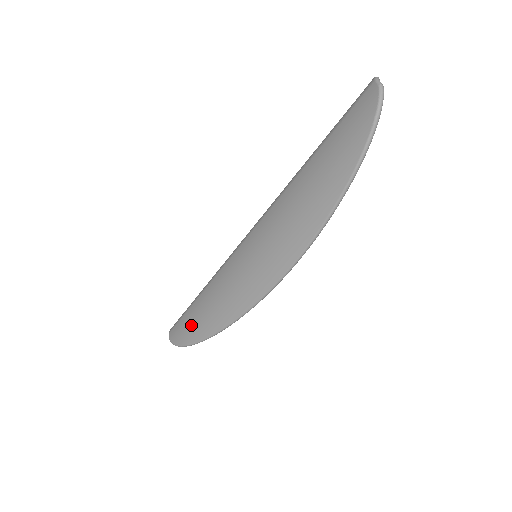
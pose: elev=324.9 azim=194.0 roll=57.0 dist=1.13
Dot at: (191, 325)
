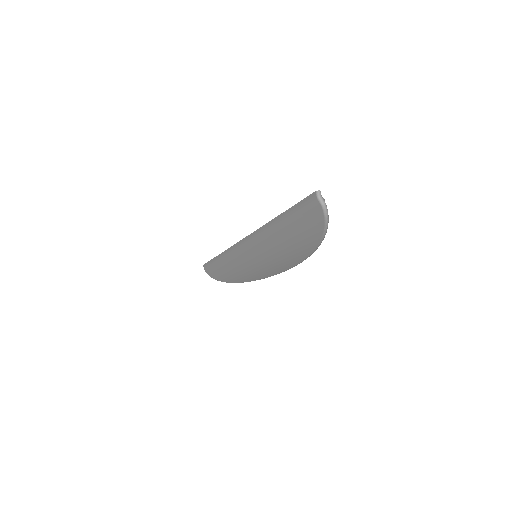
Dot at: (221, 274)
